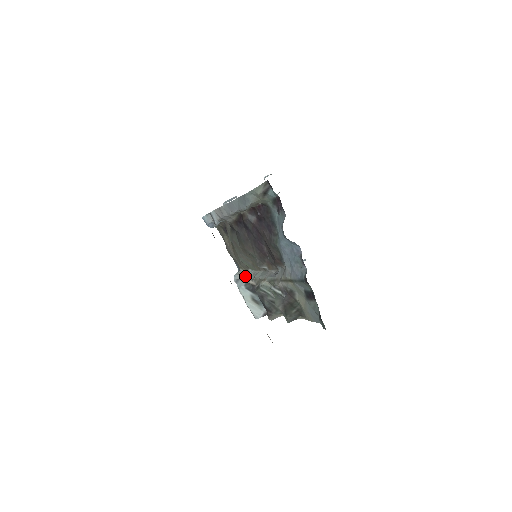
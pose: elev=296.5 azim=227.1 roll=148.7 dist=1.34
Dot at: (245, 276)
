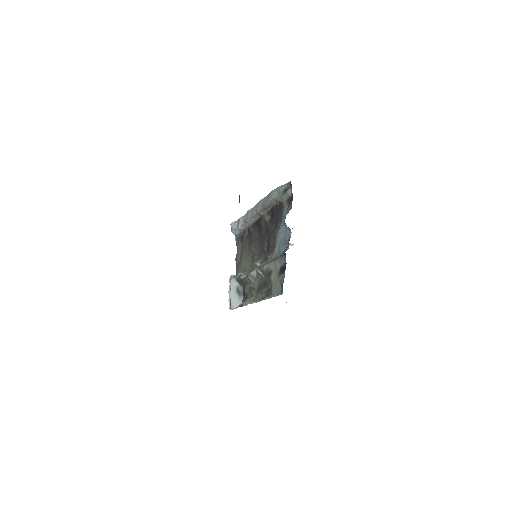
Dot at: (240, 273)
